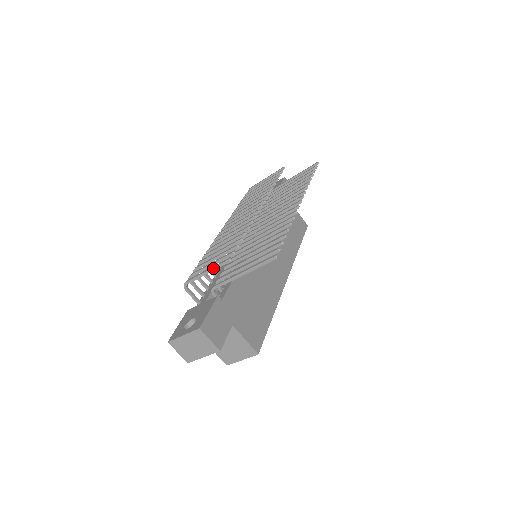
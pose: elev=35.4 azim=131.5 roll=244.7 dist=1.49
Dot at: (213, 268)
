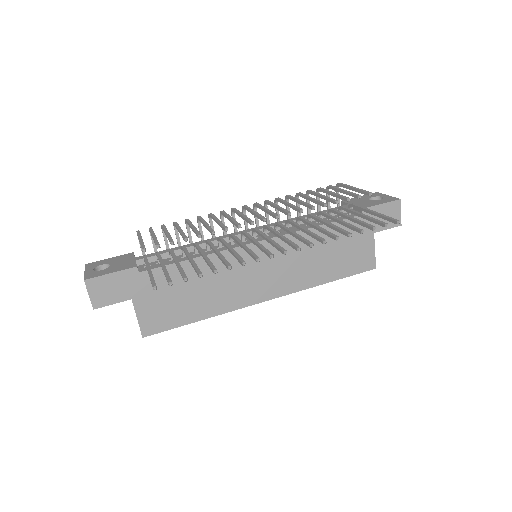
Dot at: (140, 242)
